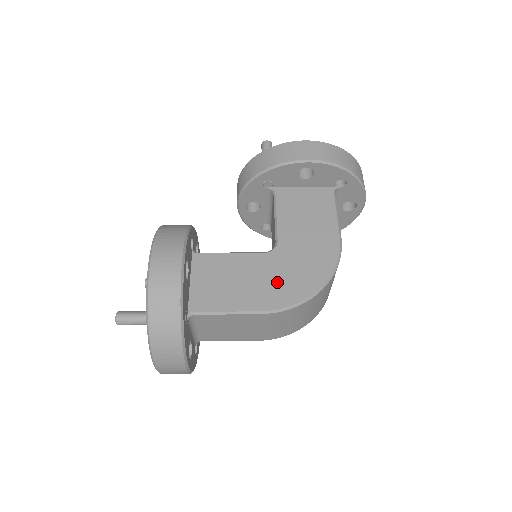
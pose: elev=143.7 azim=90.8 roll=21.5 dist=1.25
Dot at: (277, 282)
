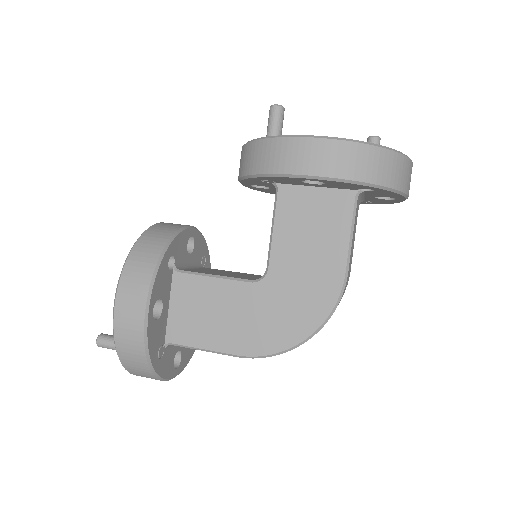
Dot at: (259, 323)
